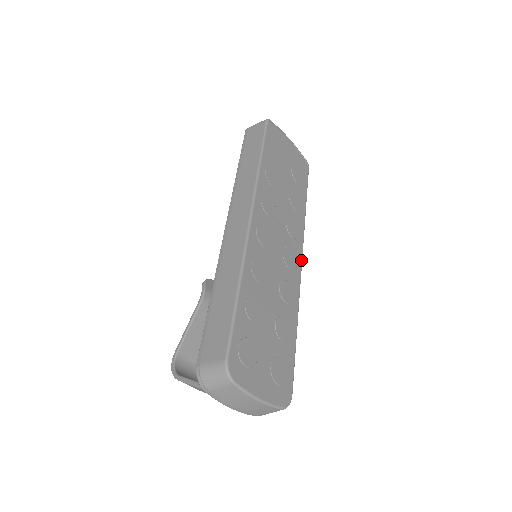
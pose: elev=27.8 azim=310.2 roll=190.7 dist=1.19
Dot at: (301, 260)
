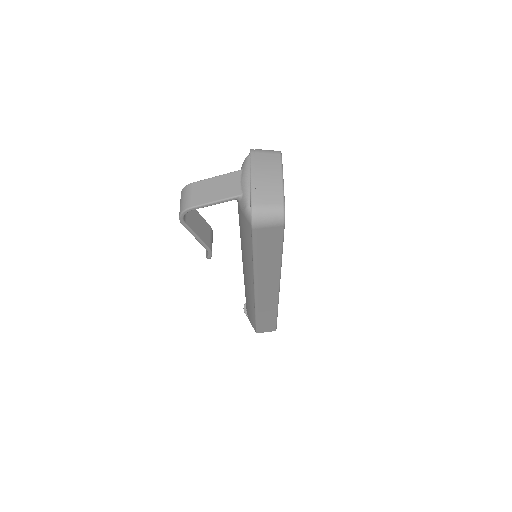
Dot at: (279, 288)
